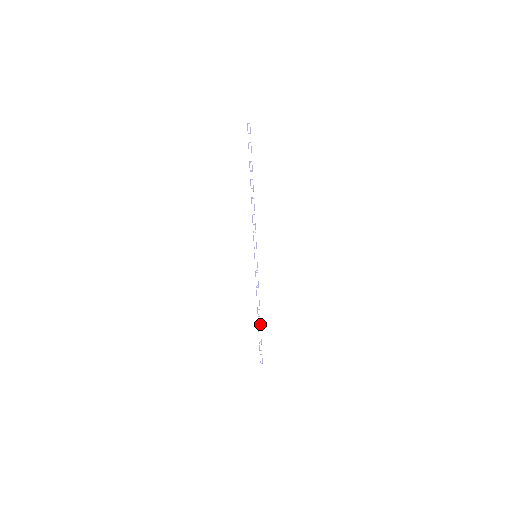
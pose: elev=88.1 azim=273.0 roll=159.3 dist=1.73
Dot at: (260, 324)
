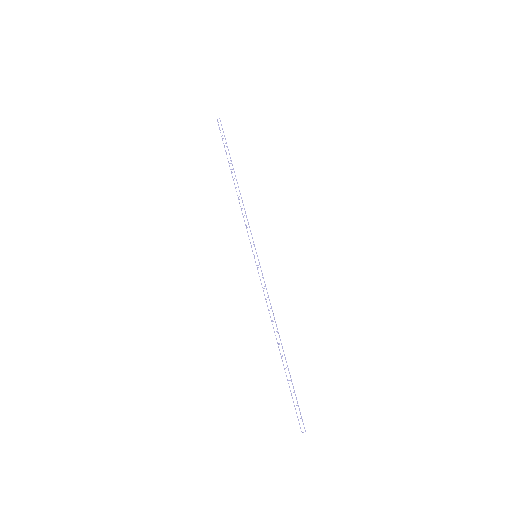
Dot at: occluded
